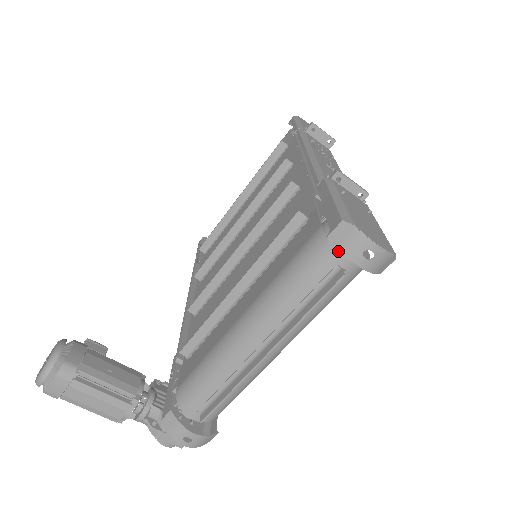
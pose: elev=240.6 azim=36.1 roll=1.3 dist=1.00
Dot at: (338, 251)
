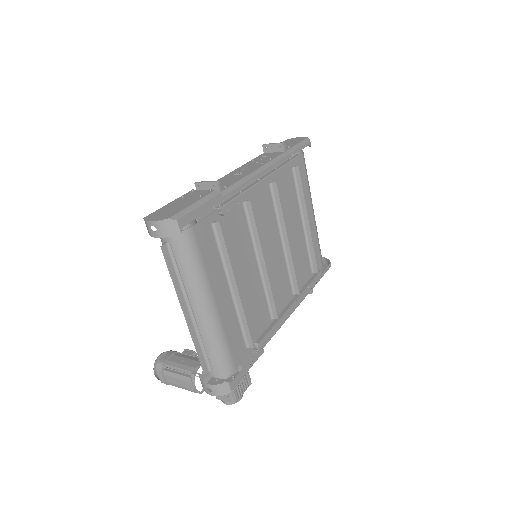
Dot at: occluded
